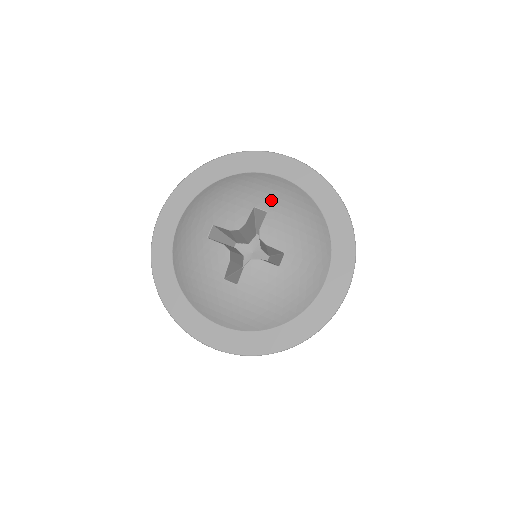
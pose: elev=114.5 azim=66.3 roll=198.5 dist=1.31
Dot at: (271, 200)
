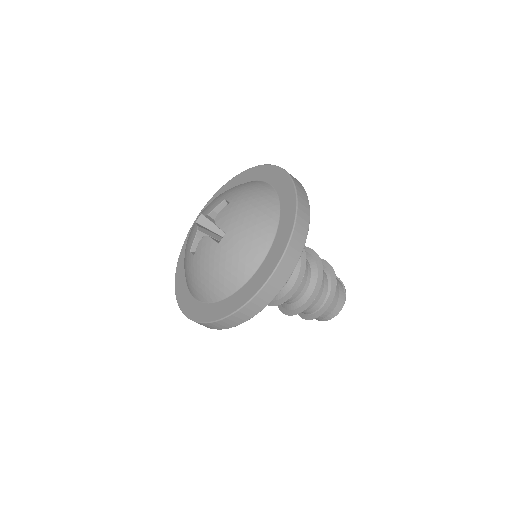
Dot at: (239, 195)
